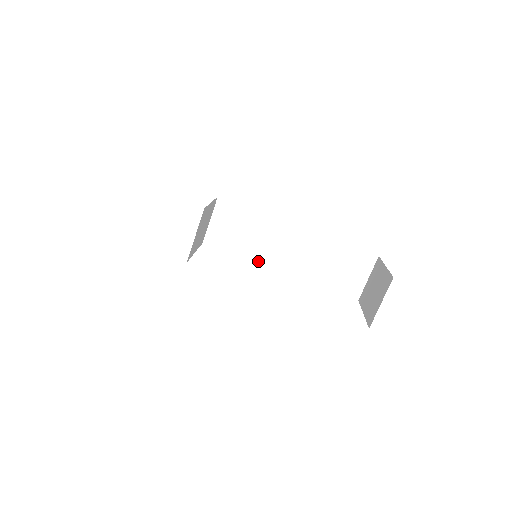
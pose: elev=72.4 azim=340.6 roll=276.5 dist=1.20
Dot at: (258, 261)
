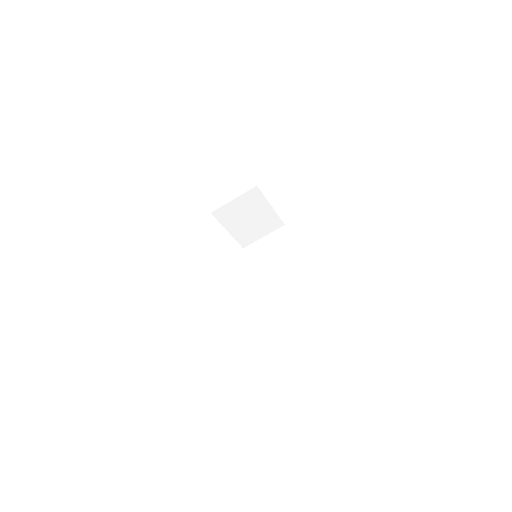
Dot at: (262, 291)
